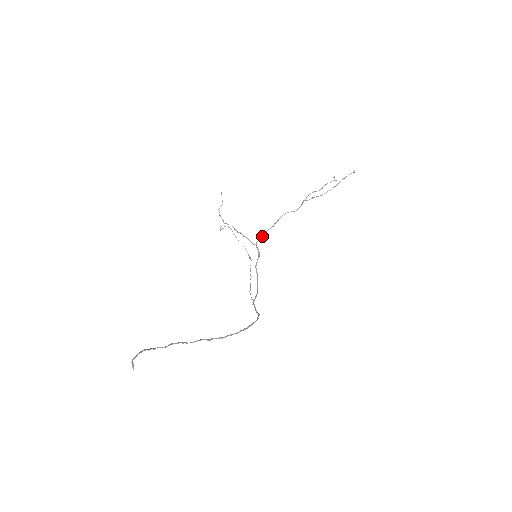
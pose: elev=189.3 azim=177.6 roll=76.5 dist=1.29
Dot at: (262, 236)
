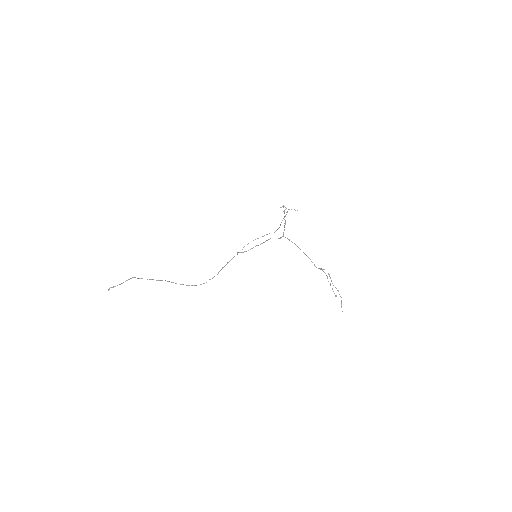
Dot at: (289, 240)
